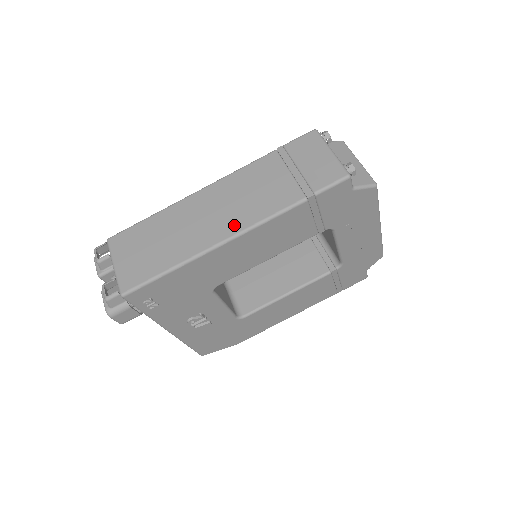
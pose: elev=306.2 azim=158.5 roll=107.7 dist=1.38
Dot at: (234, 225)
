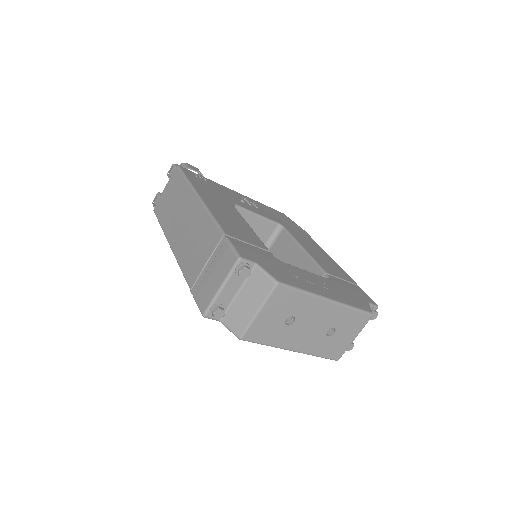
Dot at: (178, 248)
